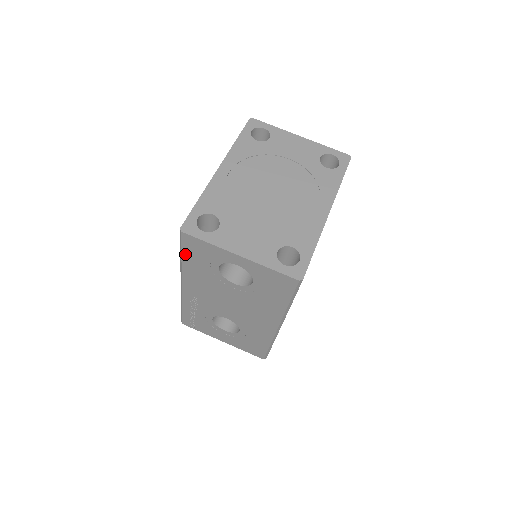
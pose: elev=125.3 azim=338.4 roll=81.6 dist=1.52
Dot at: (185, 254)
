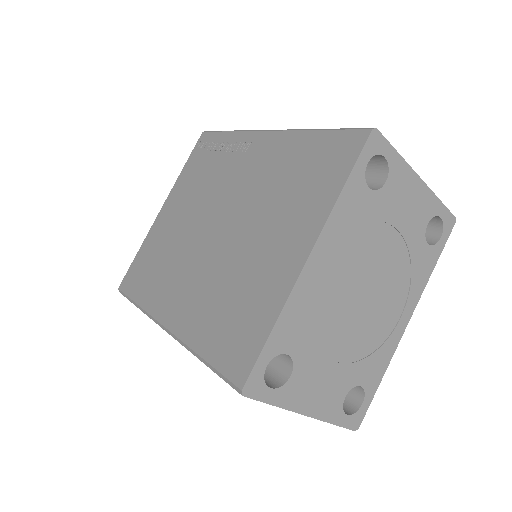
Dot at: occluded
